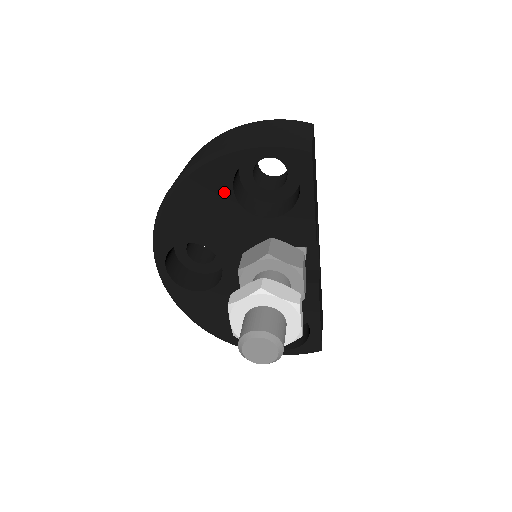
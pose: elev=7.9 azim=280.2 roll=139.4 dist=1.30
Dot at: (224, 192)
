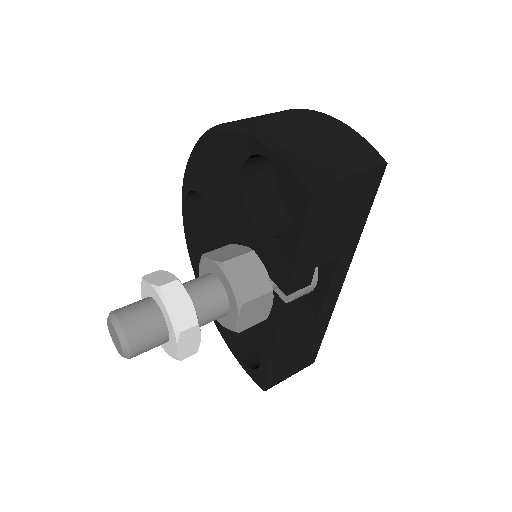
Dot at: (234, 171)
